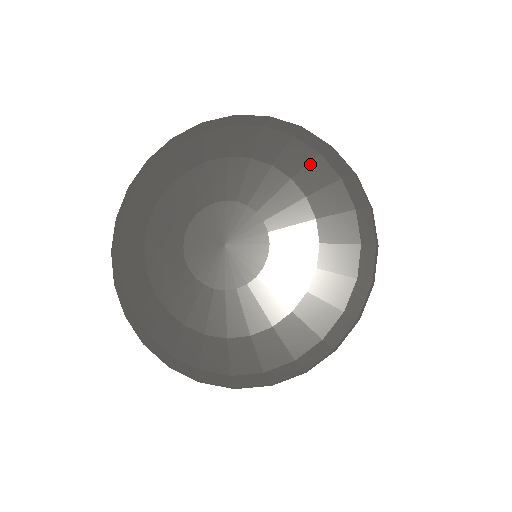
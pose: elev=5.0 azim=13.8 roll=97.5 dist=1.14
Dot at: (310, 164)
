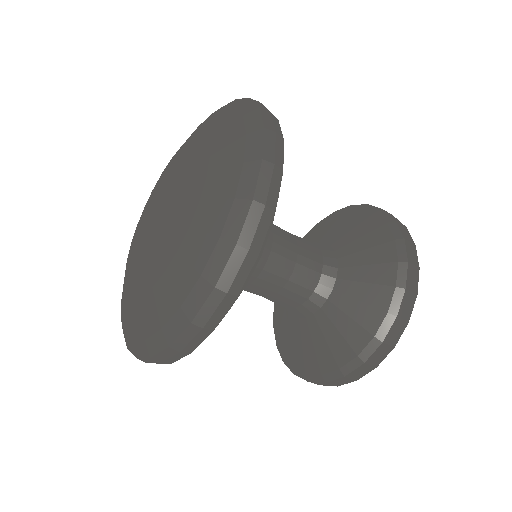
Dot at: (230, 127)
